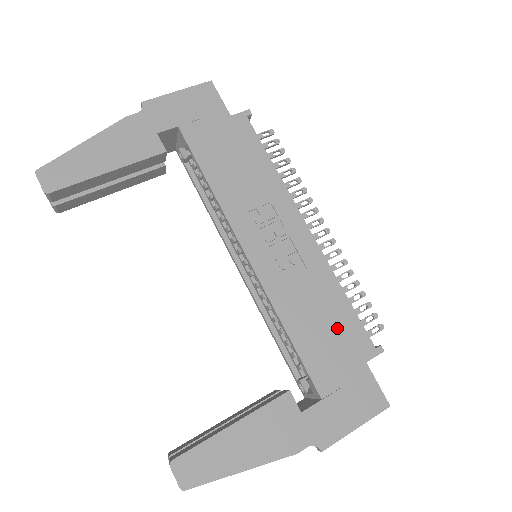
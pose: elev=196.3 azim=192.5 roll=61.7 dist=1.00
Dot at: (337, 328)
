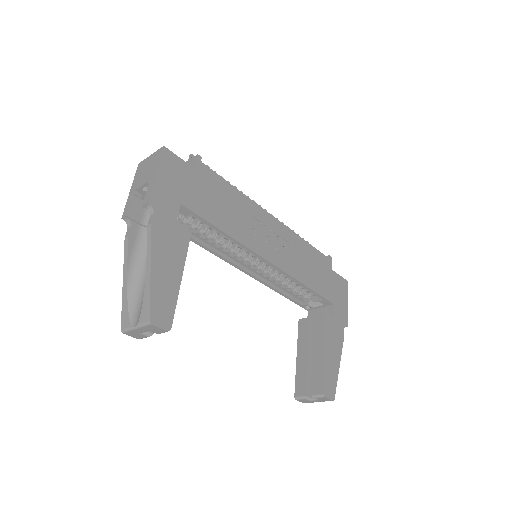
Dot at: (316, 263)
